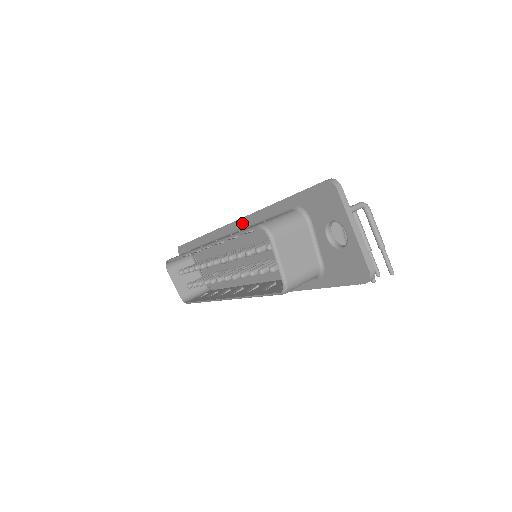
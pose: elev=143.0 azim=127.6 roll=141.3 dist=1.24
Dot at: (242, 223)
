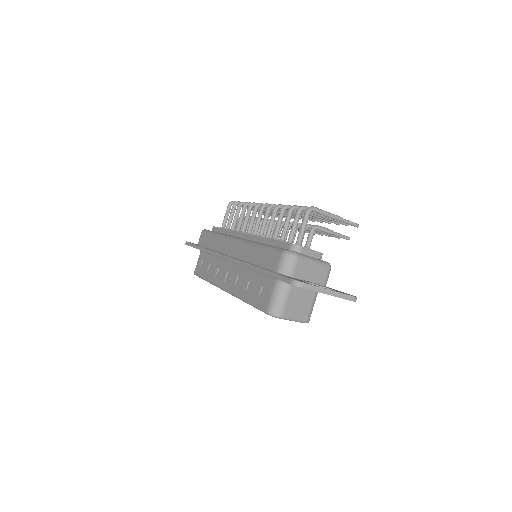
Dot at: occluded
